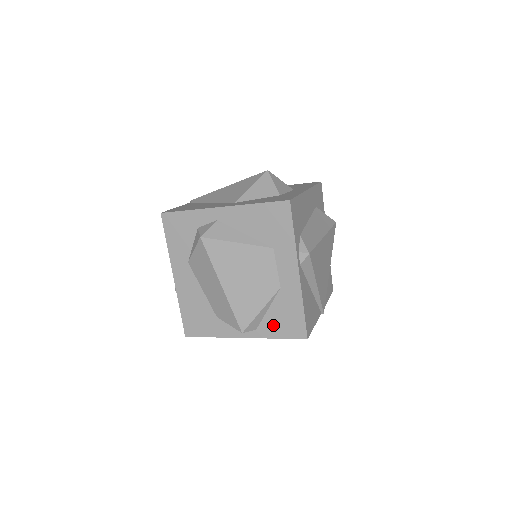
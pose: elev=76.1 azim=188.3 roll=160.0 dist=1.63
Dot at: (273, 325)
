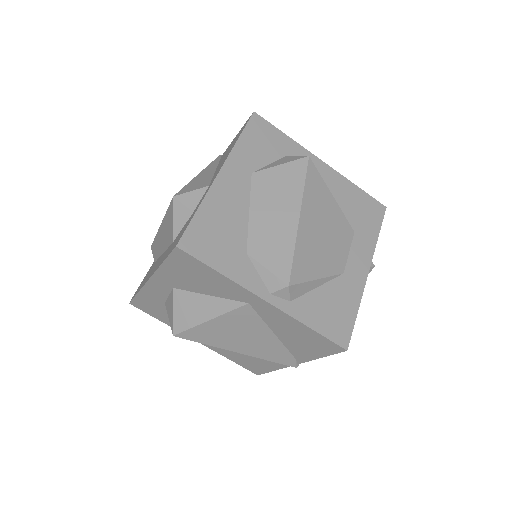
Dot at: (315, 309)
